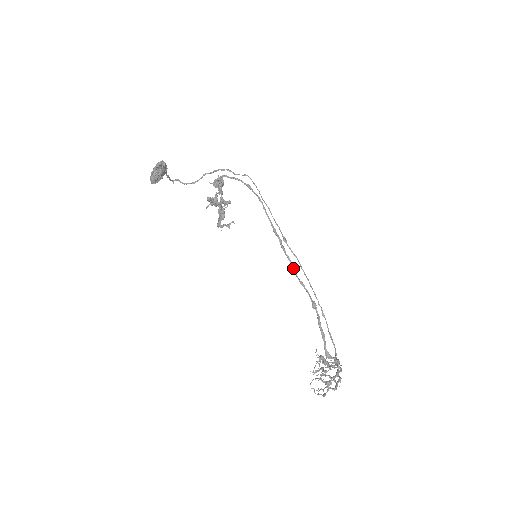
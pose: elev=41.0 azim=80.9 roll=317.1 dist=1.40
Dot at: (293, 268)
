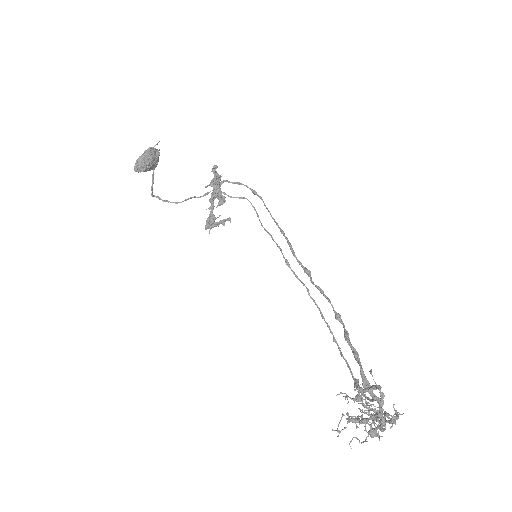
Dot at: (306, 272)
